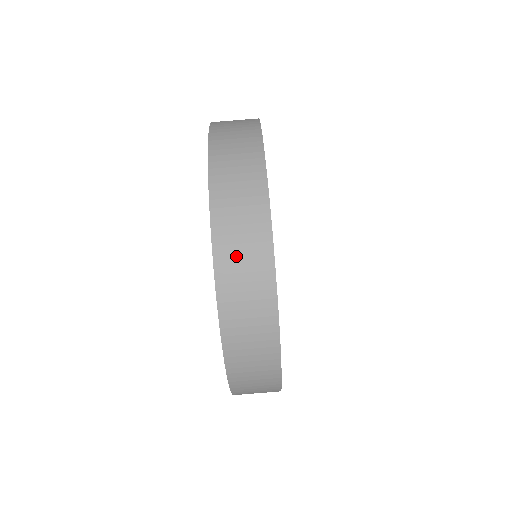
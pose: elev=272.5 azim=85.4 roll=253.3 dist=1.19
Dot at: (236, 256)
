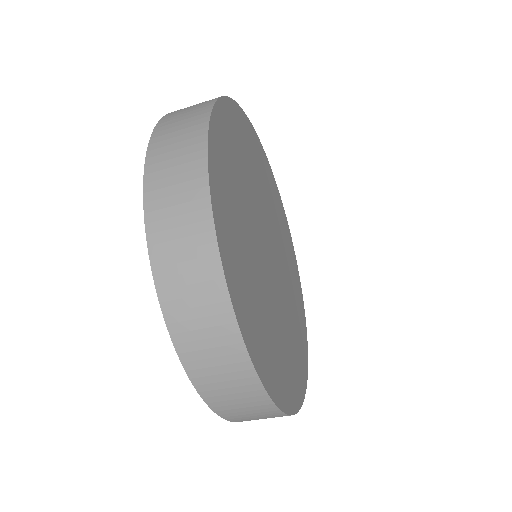
Dot at: occluded
